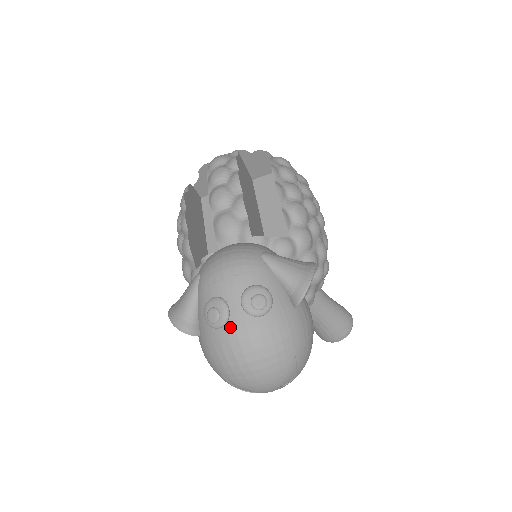
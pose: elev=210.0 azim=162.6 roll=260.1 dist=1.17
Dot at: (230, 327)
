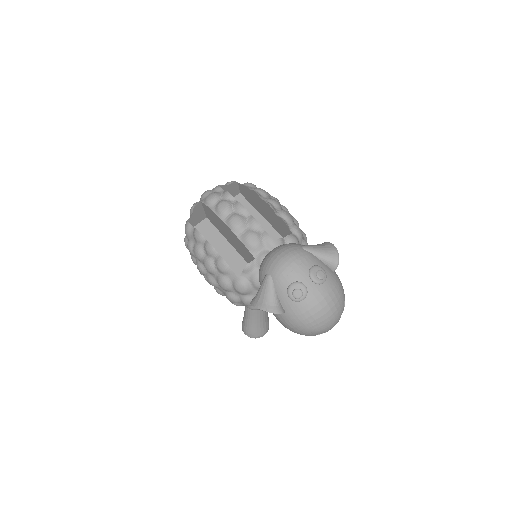
Dot at: (310, 296)
